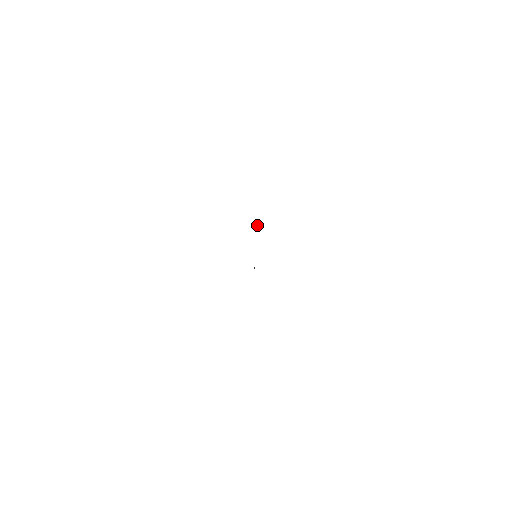
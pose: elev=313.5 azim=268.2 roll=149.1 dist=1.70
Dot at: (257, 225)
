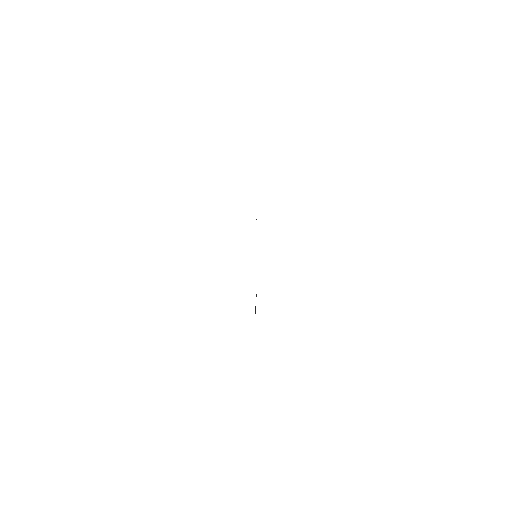
Dot at: occluded
